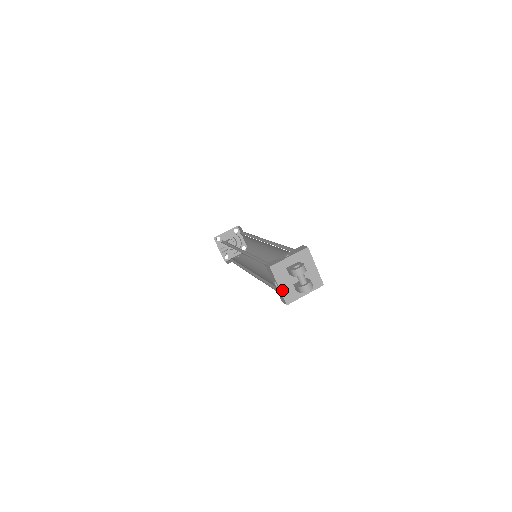
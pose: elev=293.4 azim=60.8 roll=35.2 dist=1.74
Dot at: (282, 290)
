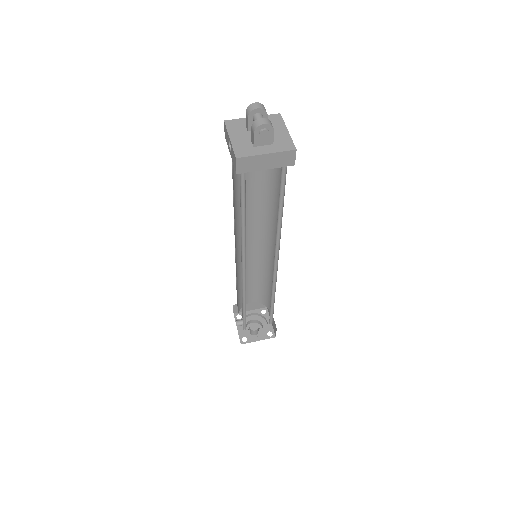
Dot at: (234, 143)
